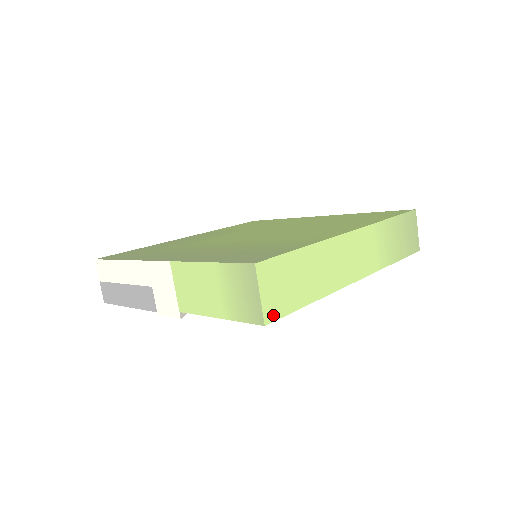
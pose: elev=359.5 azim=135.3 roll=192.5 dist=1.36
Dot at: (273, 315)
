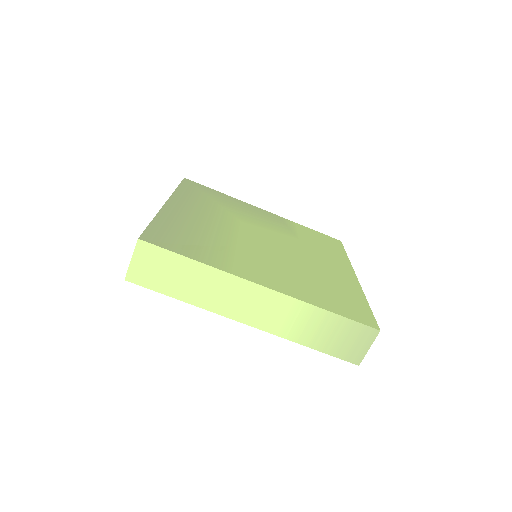
Dot at: (136, 279)
